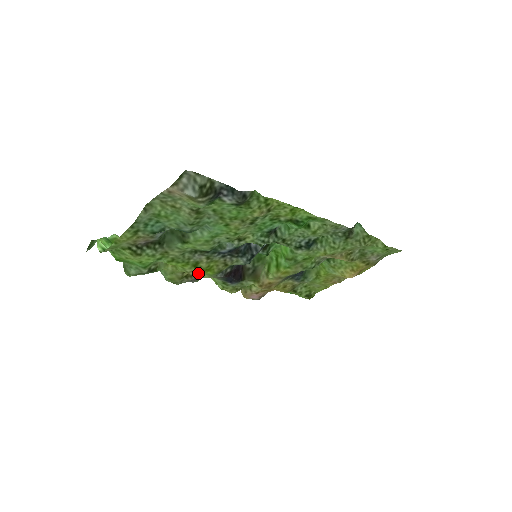
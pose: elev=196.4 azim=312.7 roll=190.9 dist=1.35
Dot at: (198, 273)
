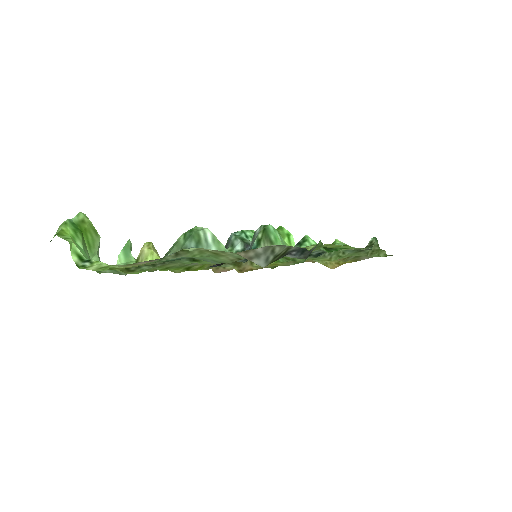
Dot at: occluded
